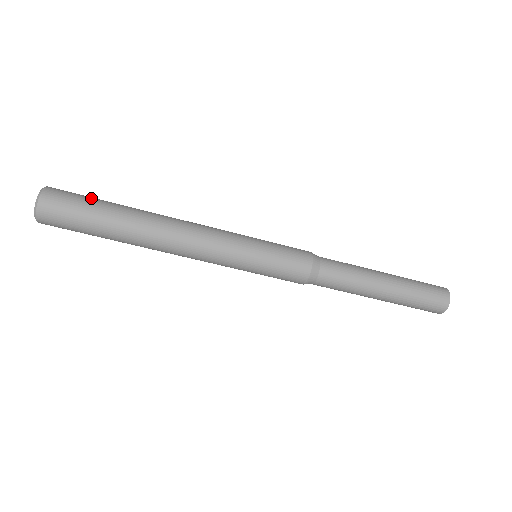
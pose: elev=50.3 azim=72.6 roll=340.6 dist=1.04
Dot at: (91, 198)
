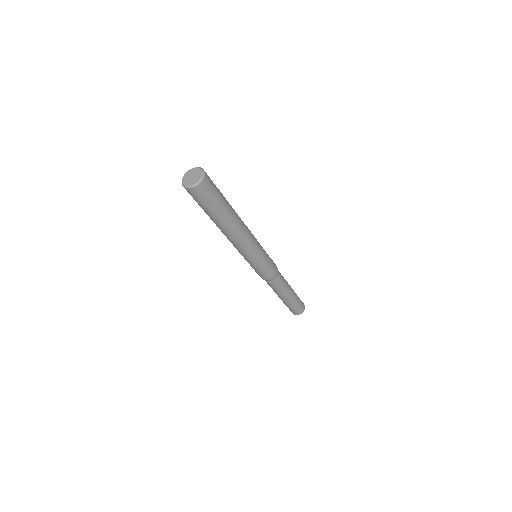
Dot at: (219, 191)
